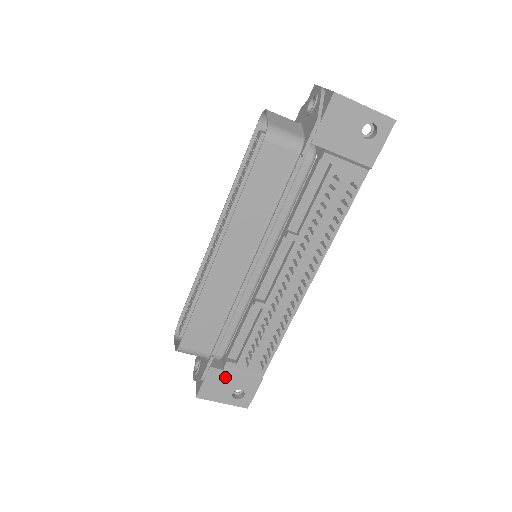
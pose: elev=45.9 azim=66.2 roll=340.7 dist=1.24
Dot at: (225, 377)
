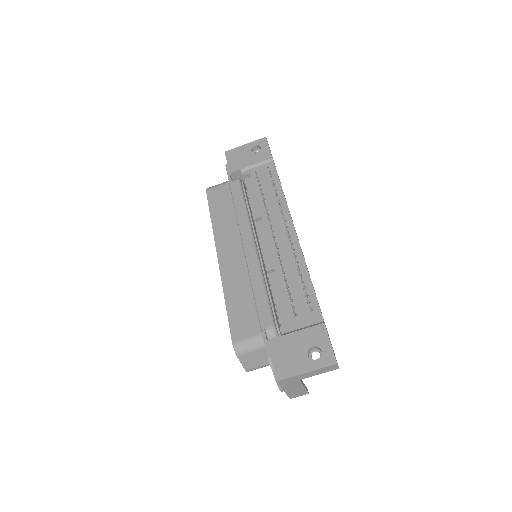
Dot at: (288, 342)
